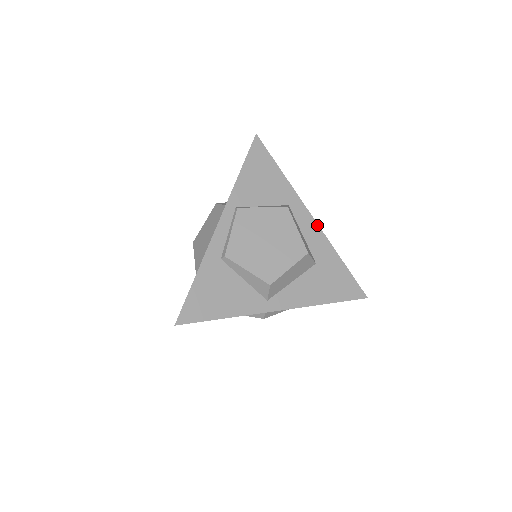
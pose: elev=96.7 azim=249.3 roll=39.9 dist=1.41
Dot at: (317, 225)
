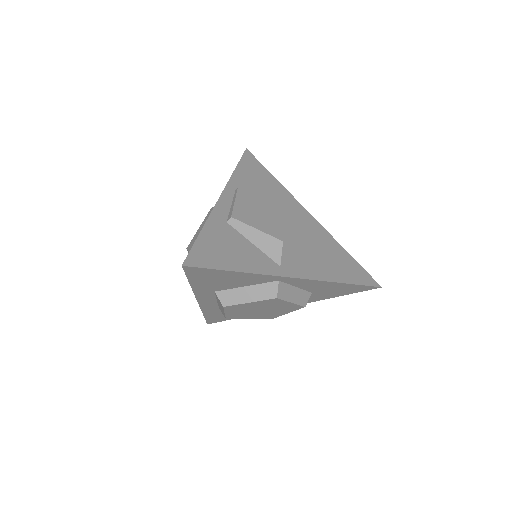
Dot at: (315, 220)
